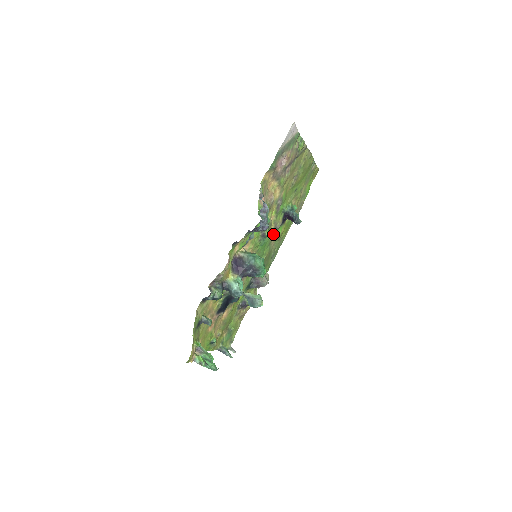
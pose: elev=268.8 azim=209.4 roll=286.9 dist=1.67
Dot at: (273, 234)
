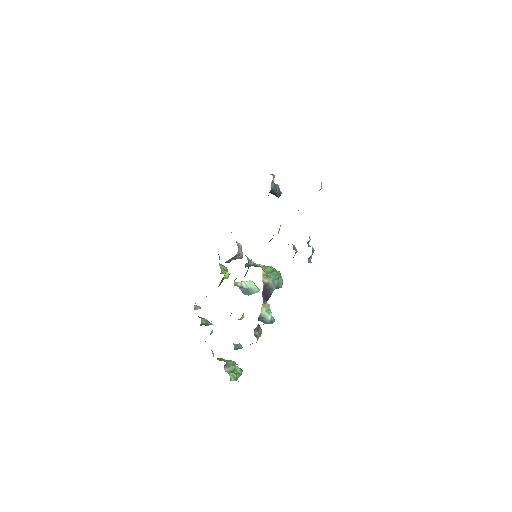
Dot at: occluded
